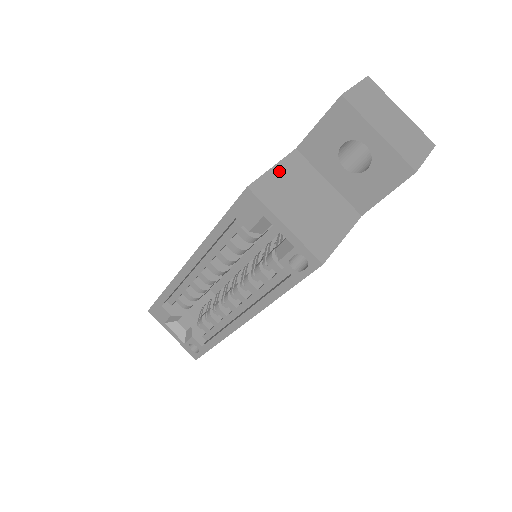
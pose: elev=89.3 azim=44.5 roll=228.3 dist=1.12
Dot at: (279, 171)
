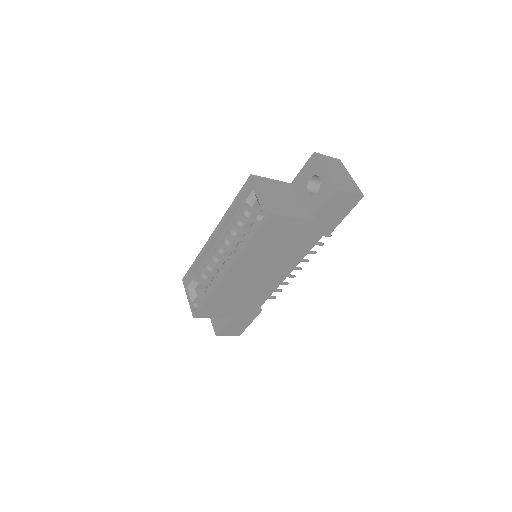
Dot at: (273, 182)
